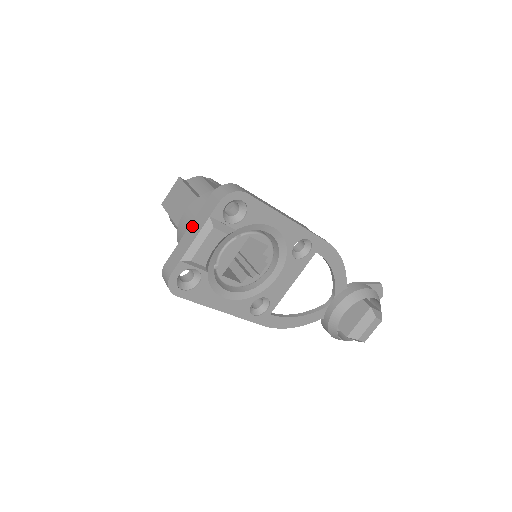
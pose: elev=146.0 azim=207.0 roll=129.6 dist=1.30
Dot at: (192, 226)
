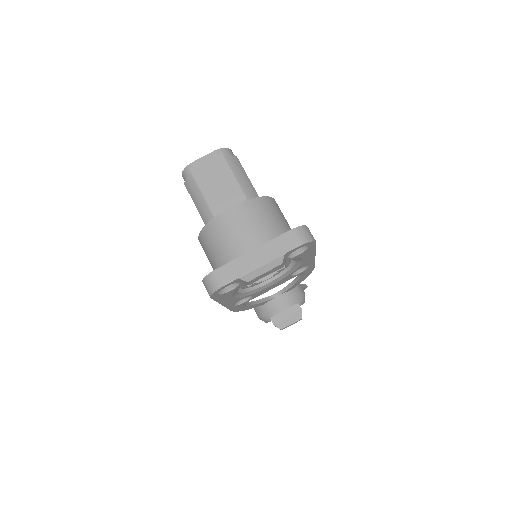
Dot at: (260, 250)
